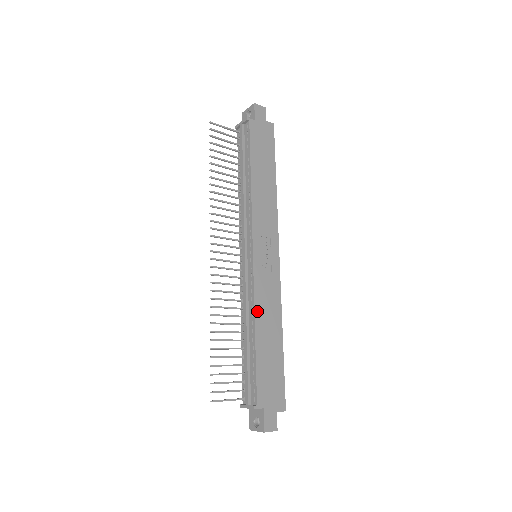
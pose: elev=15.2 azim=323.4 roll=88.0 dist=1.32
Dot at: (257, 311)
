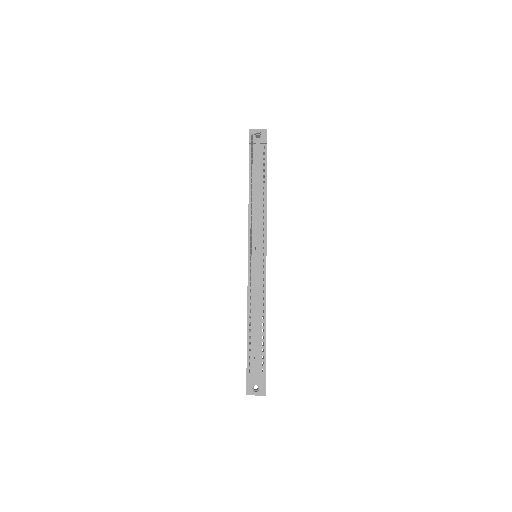
Dot at: occluded
